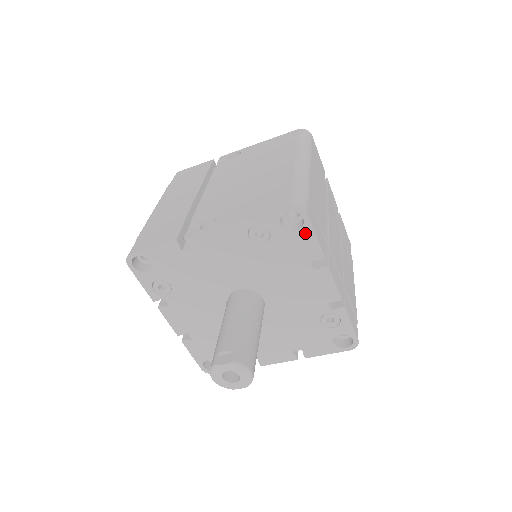
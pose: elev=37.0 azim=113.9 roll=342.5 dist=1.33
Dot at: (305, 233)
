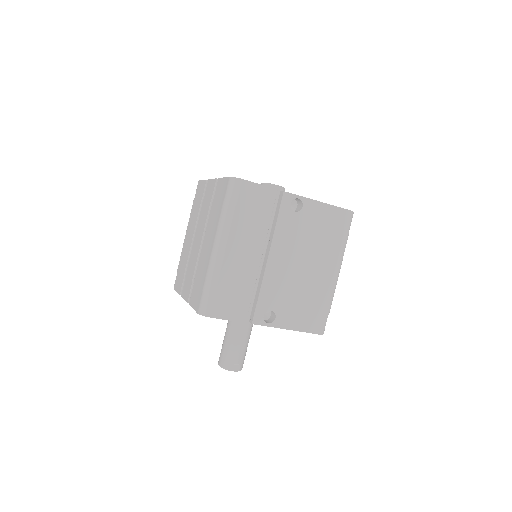
Dot at: occluded
